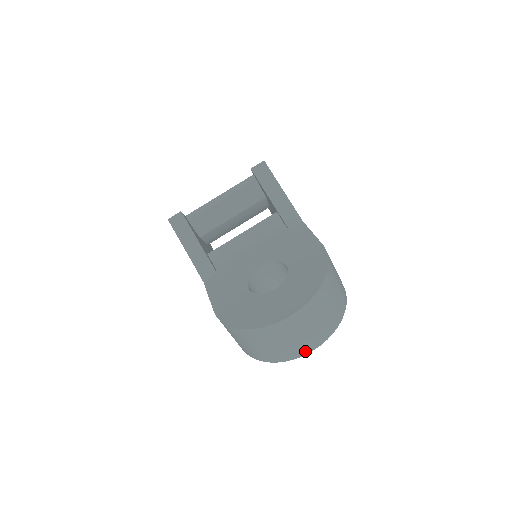
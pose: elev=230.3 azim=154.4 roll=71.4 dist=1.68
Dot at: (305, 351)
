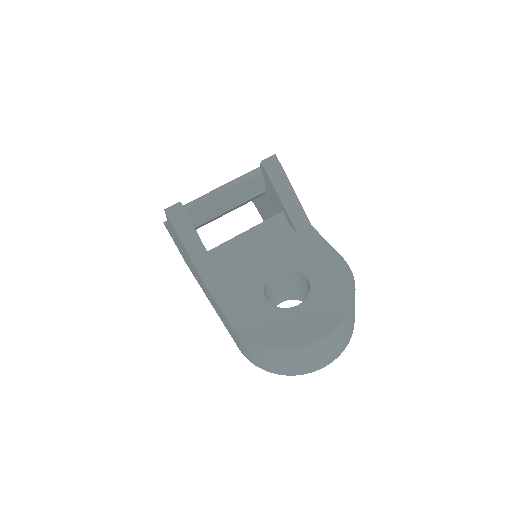
Dot at: (323, 365)
